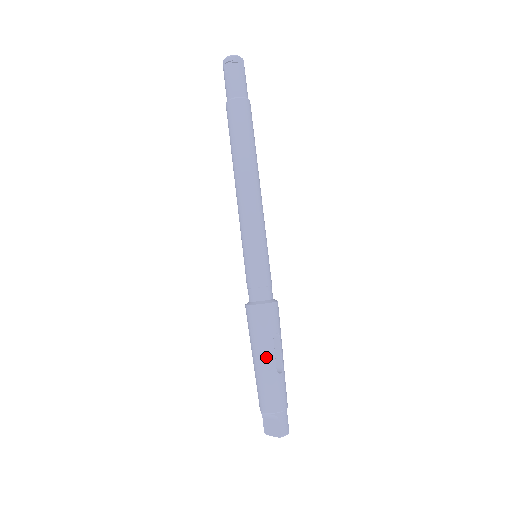
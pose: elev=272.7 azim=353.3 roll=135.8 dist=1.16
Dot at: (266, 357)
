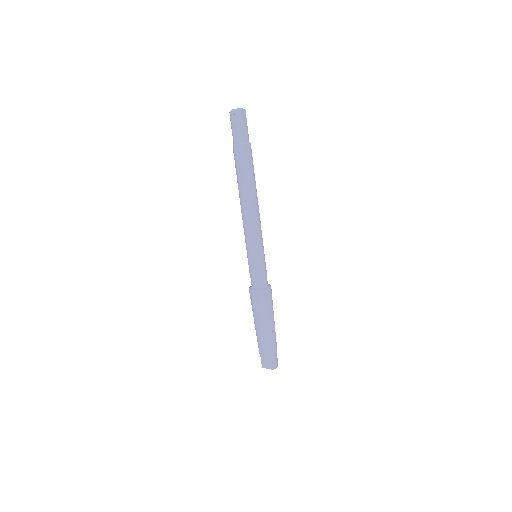
Dot at: (265, 323)
